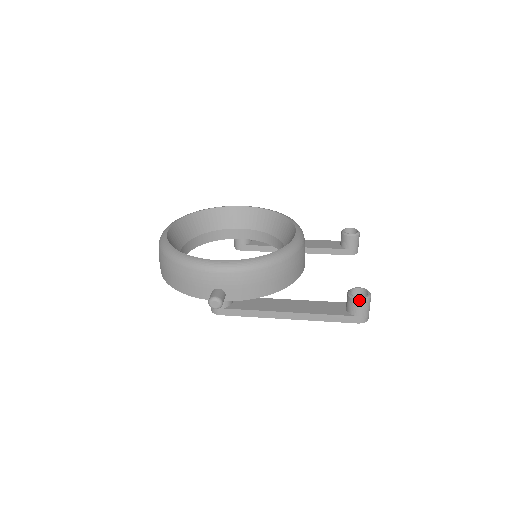
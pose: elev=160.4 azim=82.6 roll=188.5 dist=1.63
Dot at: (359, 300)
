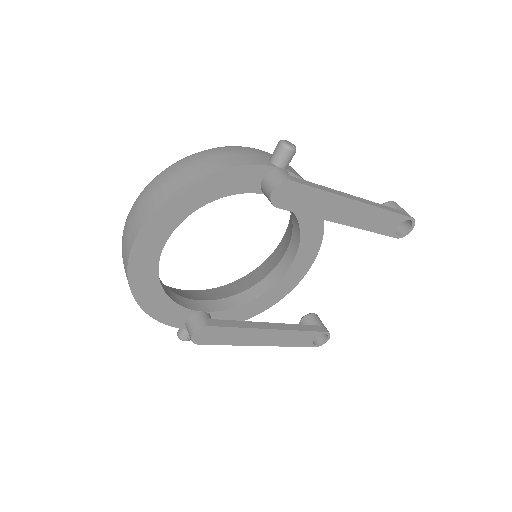
Dot at: (392, 201)
